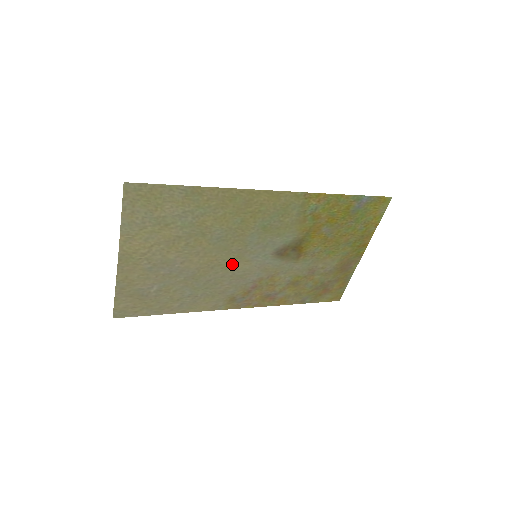
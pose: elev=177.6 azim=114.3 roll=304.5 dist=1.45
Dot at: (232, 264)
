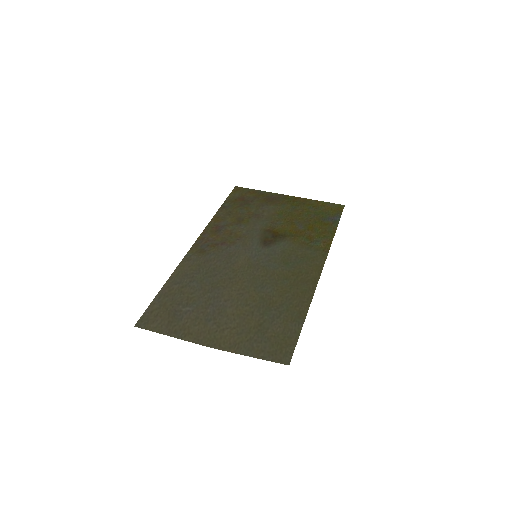
Dot at: (240, 267)
